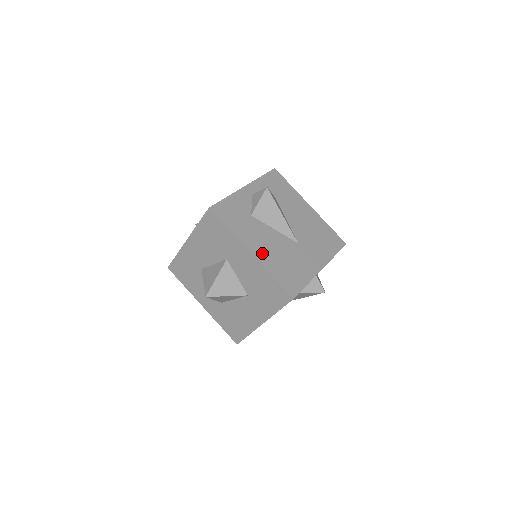
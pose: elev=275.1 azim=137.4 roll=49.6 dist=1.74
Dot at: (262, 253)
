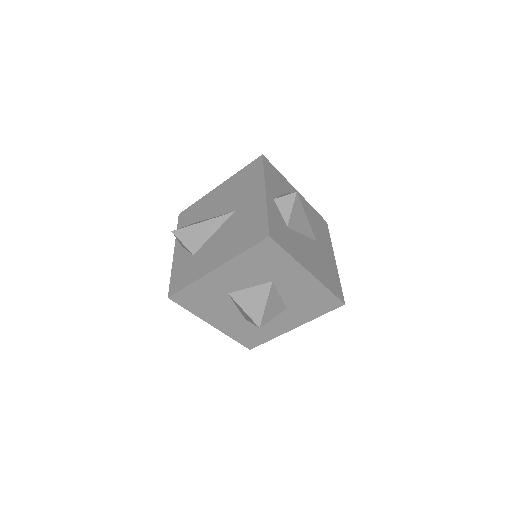
Dot at: (313, 268)
